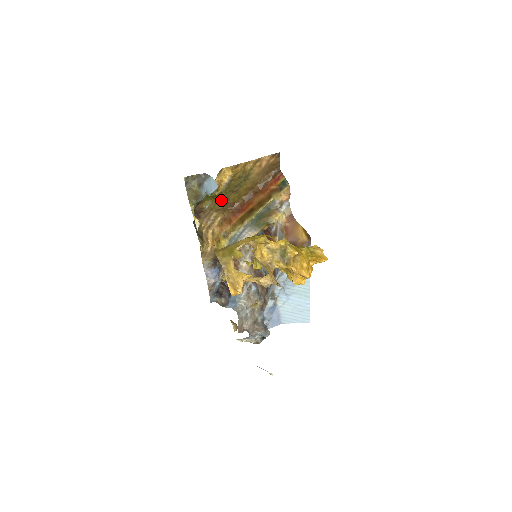
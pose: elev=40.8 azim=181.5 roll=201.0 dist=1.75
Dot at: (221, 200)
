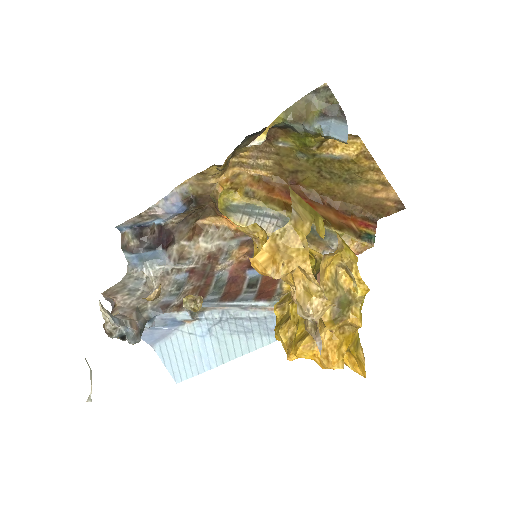
Dot at: (298, 161)
